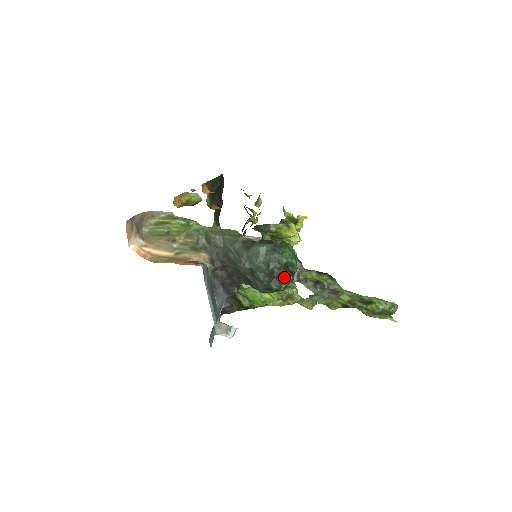
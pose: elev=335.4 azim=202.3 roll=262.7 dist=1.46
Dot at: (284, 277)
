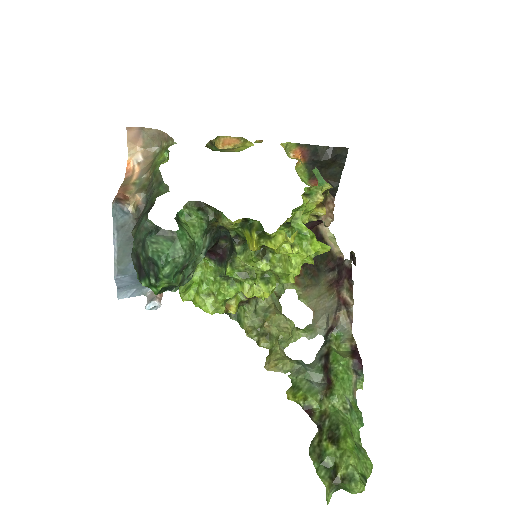
Dot at: (147, 274)
